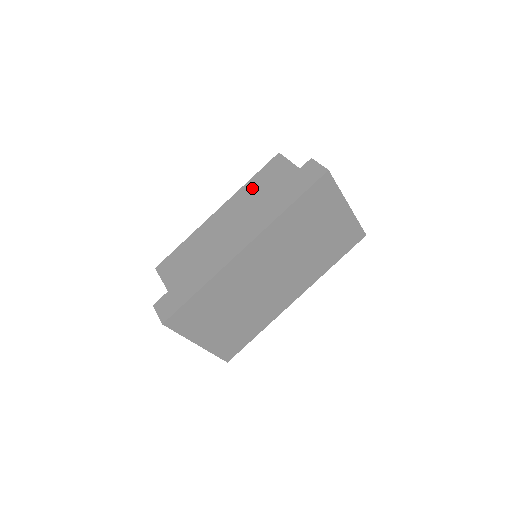
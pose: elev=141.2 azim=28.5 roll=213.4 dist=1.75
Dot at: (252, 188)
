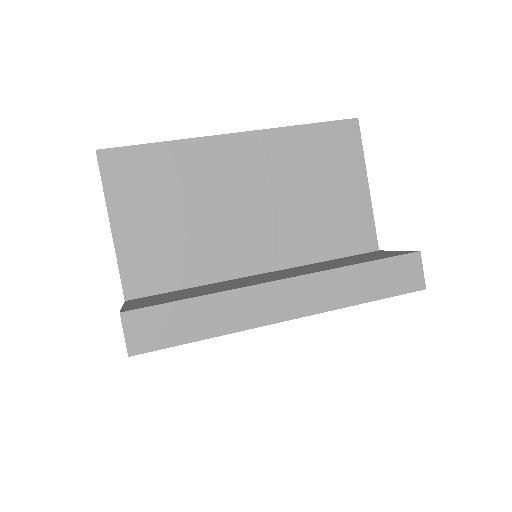
Dot at: (300, 144)
